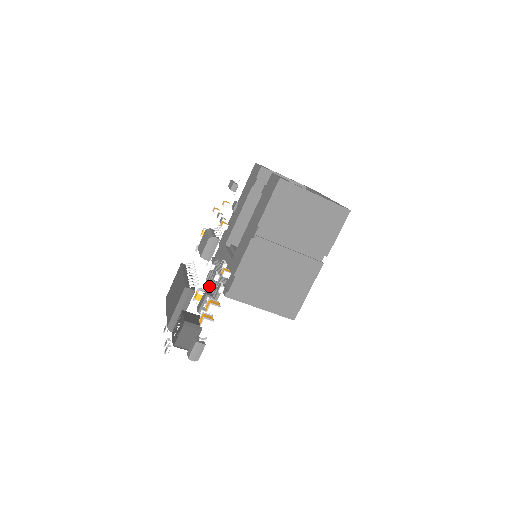
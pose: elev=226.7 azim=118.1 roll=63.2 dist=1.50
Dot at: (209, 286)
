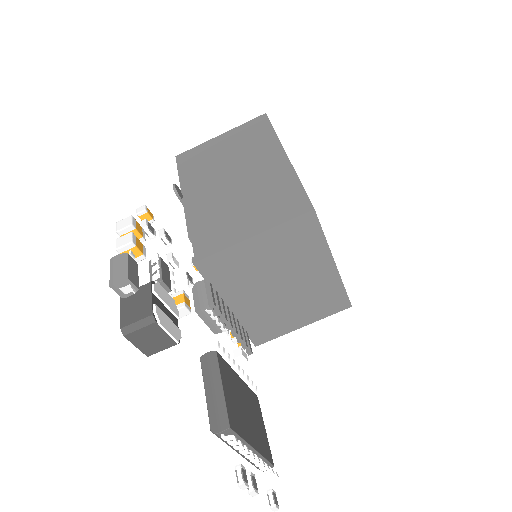
Dot at: (231, 332)
